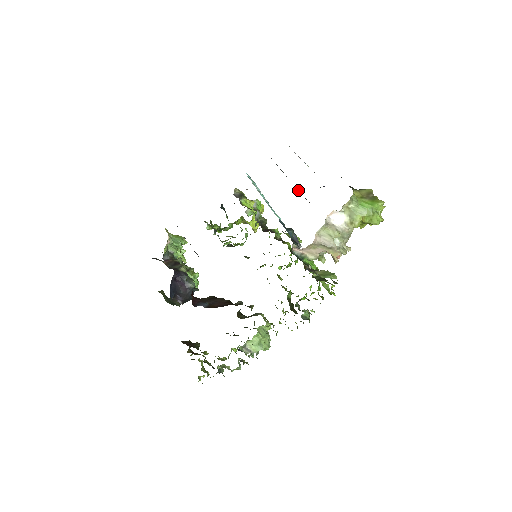
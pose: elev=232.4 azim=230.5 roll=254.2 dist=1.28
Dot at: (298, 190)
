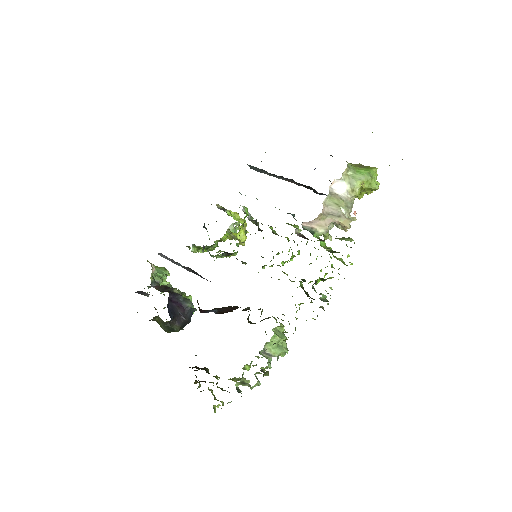
Dot at: (289, 179)
